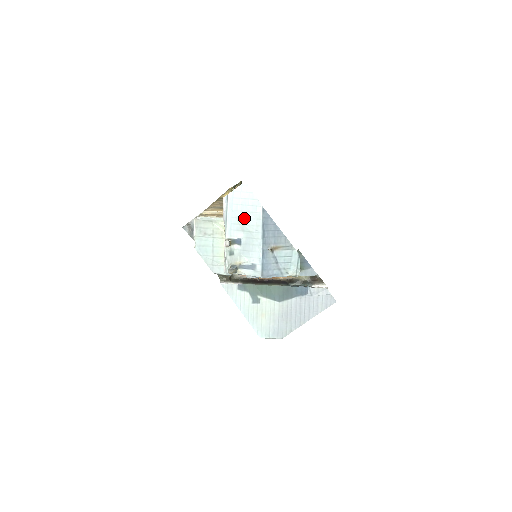
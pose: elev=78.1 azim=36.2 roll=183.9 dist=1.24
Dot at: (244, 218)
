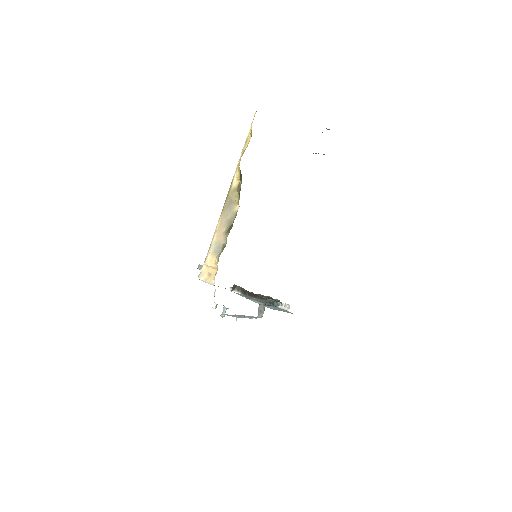
Dot at: occluded
